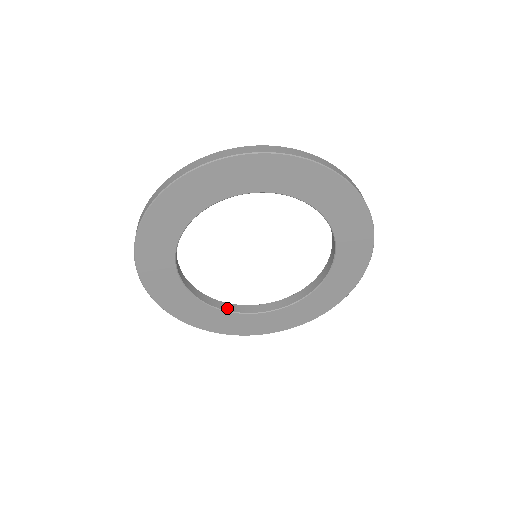
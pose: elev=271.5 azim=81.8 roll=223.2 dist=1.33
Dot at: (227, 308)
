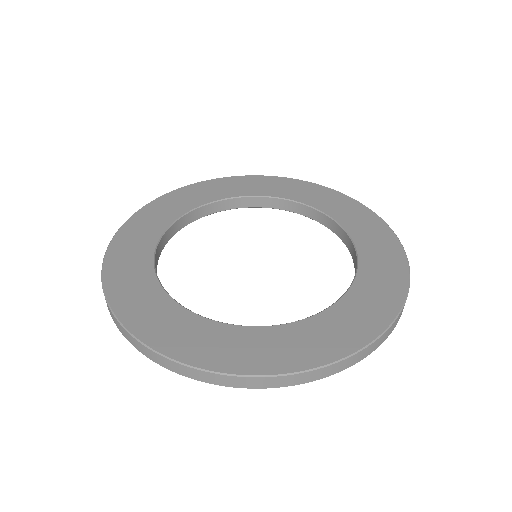
Dot at: (203, 320)
